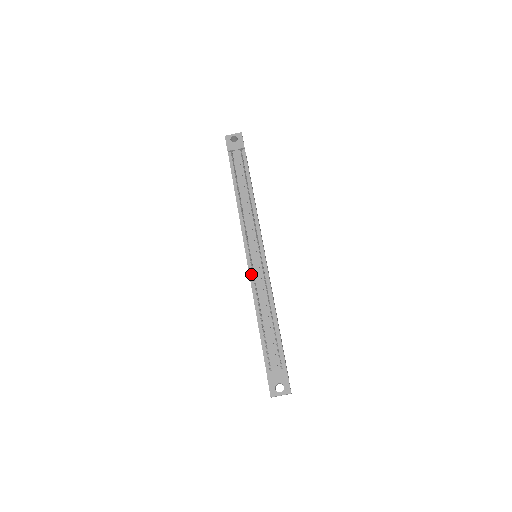
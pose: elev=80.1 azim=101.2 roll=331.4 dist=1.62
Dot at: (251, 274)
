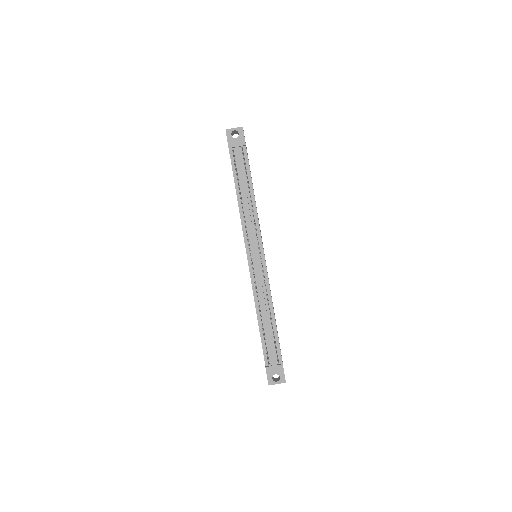
Dot at: (252, 277)
